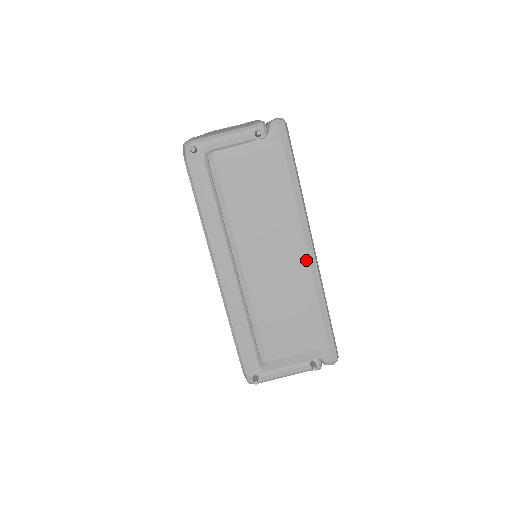
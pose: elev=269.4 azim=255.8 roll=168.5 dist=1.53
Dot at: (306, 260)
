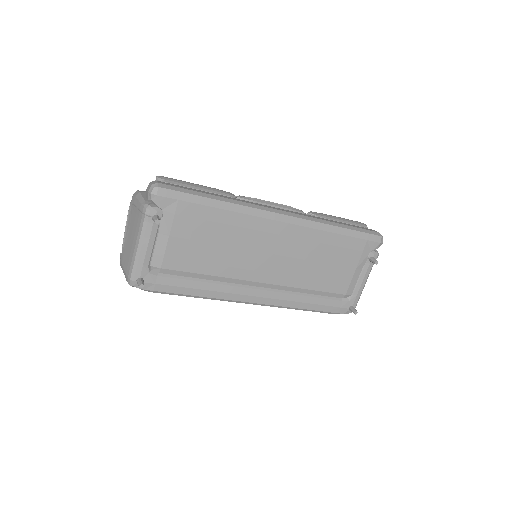
Dot at: (290, 226)
